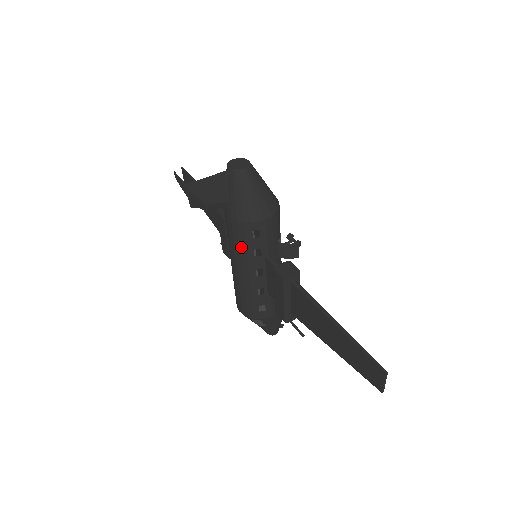
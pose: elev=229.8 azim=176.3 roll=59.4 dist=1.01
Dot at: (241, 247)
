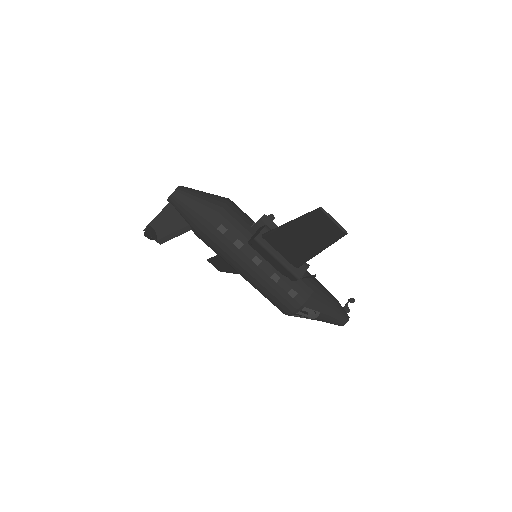
Dot at: (224, 250)
